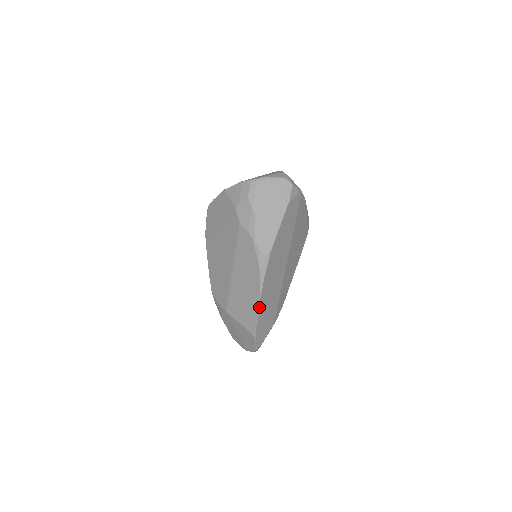
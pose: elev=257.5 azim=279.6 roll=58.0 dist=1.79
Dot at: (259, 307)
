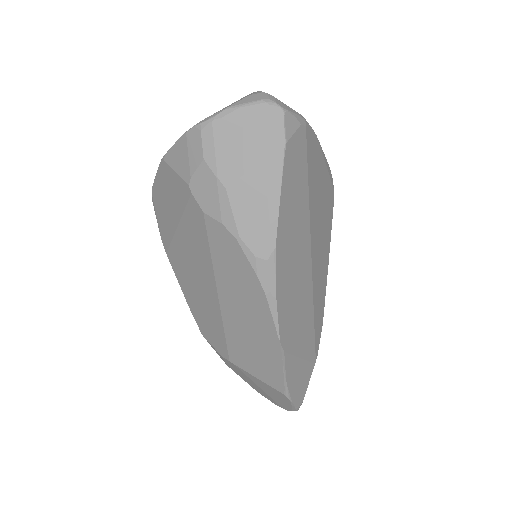
Dot at: (282, 352)
